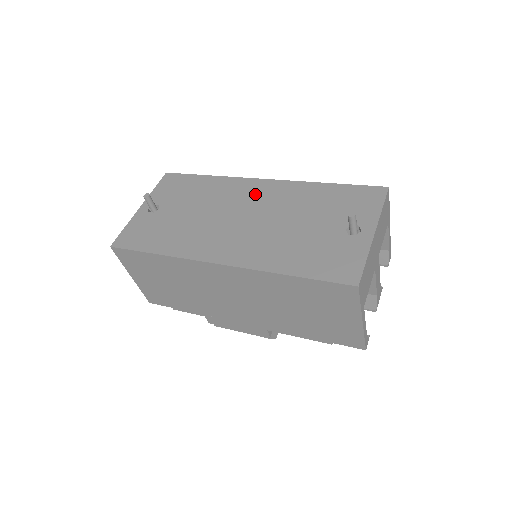
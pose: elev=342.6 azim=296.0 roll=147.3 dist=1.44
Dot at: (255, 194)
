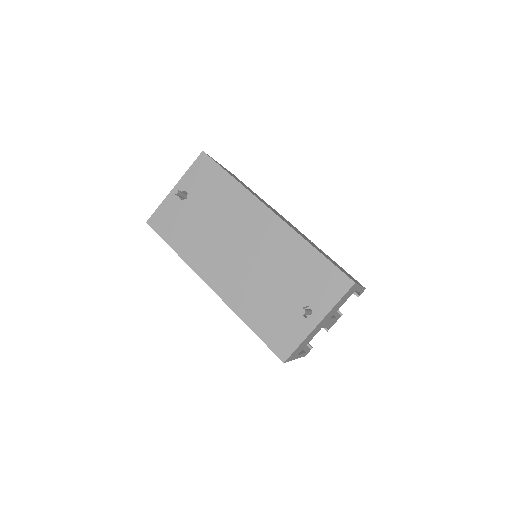
Dot at: (258, 226)
